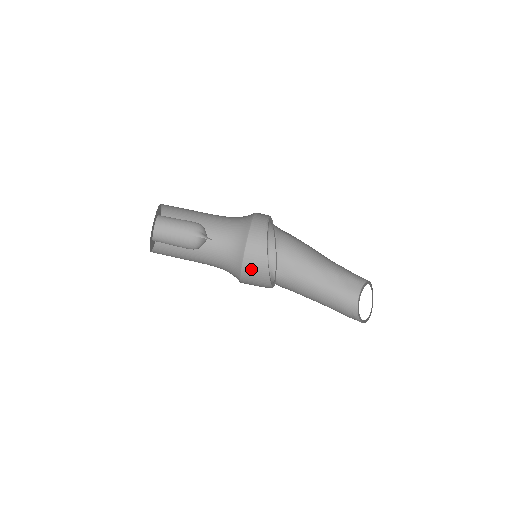
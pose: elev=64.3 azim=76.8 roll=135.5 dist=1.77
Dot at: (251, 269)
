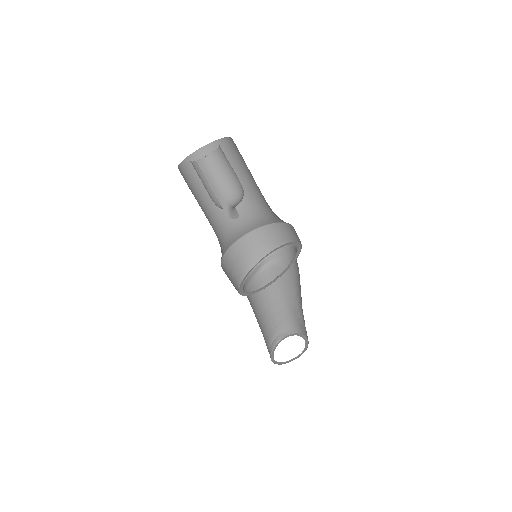
Dot at: (256, 240)
